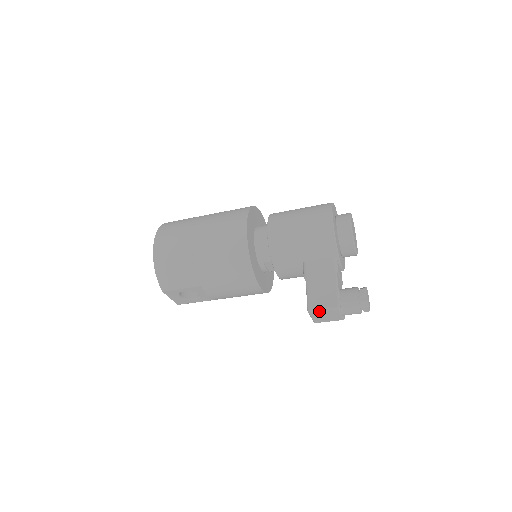
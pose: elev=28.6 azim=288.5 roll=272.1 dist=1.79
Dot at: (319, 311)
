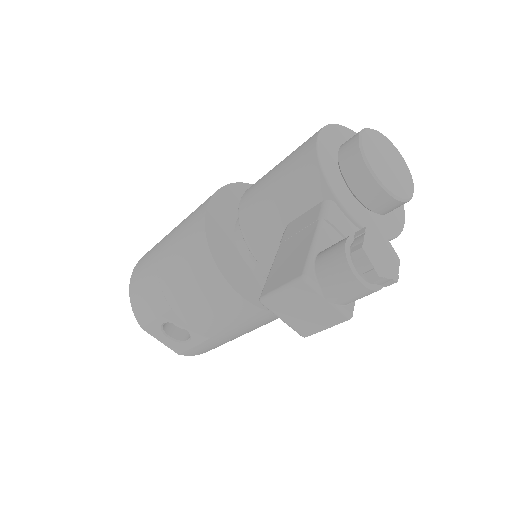
Dot at: (275, 295)
